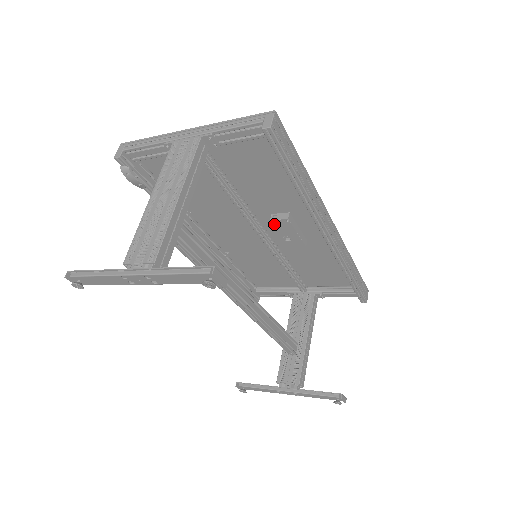
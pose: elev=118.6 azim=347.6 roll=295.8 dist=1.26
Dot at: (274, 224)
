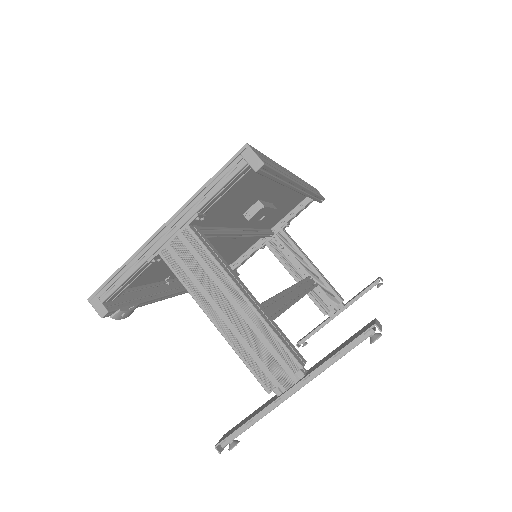
Dot at: (251, 220)
